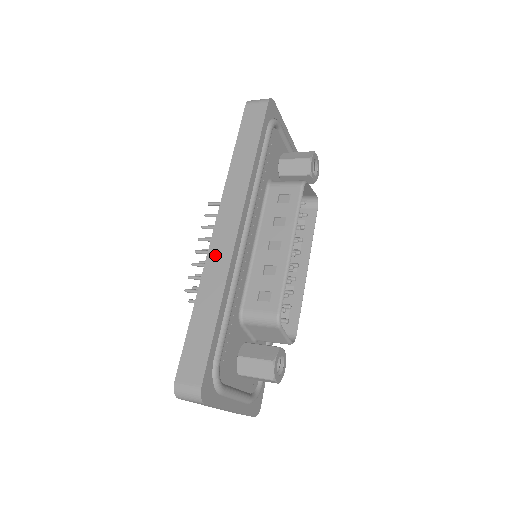
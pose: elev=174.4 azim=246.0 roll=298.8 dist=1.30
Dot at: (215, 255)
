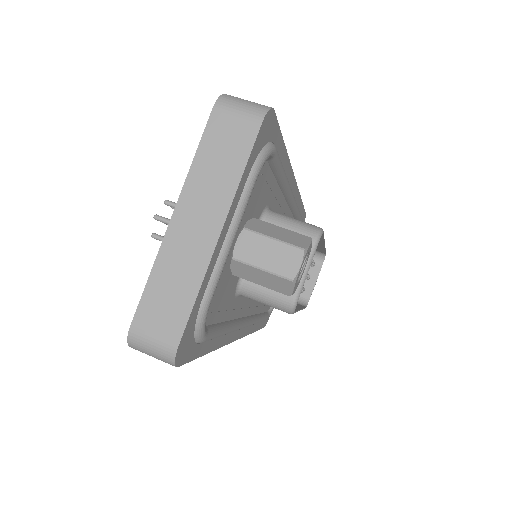
Dot at: occluded
